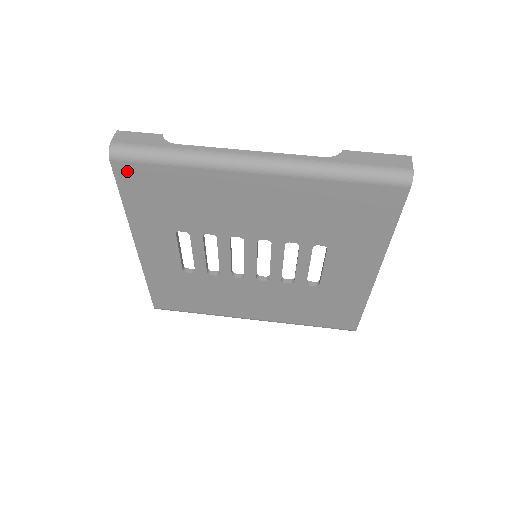
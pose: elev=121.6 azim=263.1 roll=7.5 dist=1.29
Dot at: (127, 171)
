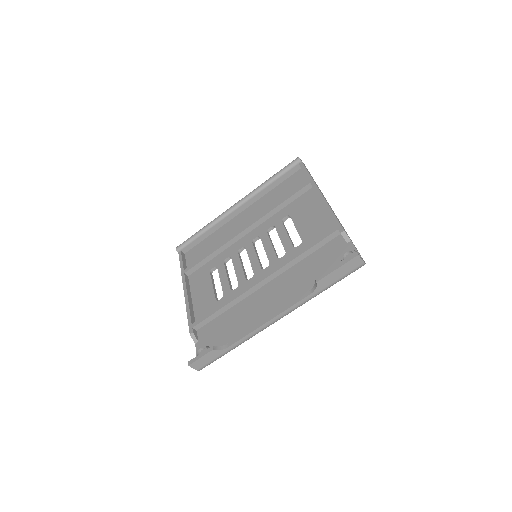
Dot at: occluded
